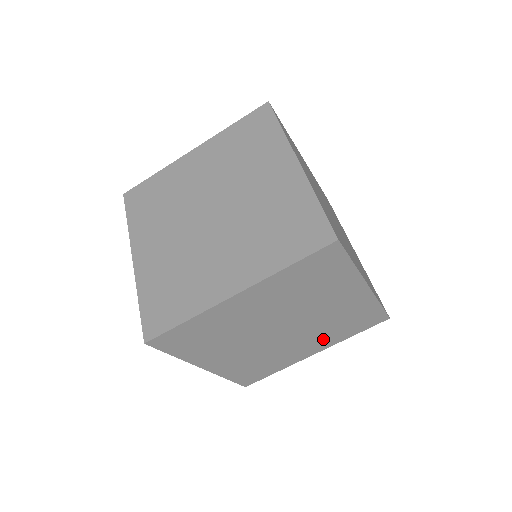
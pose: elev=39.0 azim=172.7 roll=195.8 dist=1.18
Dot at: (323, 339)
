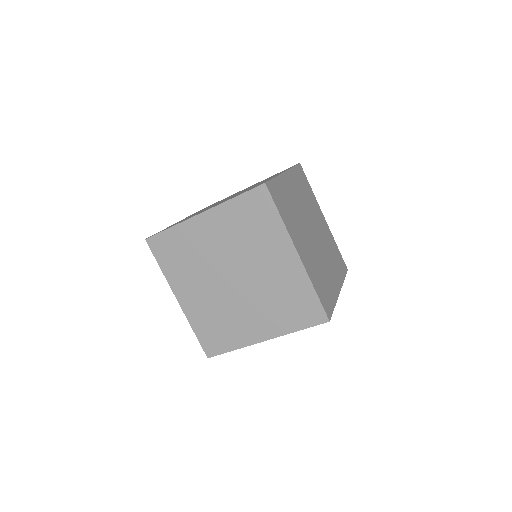
Dot at: occluded
